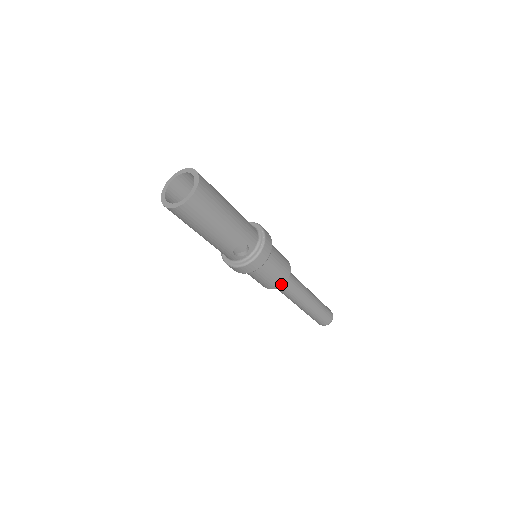
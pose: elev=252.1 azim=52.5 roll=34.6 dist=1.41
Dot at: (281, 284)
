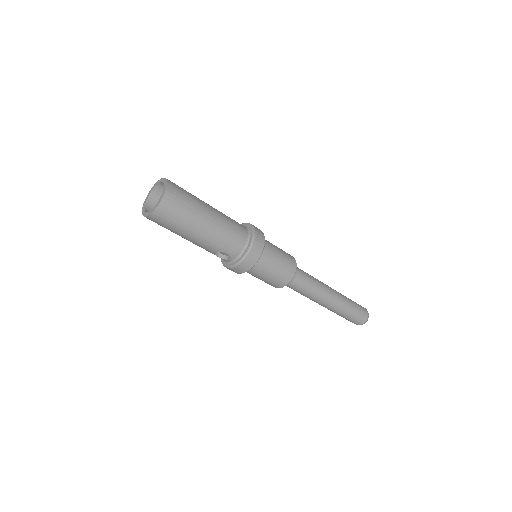
Dot at: (279, 287)
